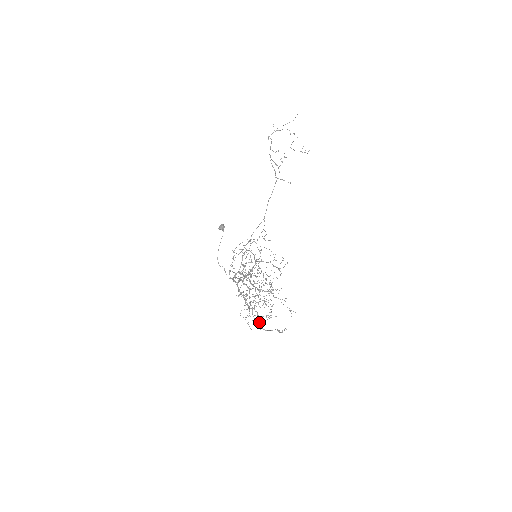
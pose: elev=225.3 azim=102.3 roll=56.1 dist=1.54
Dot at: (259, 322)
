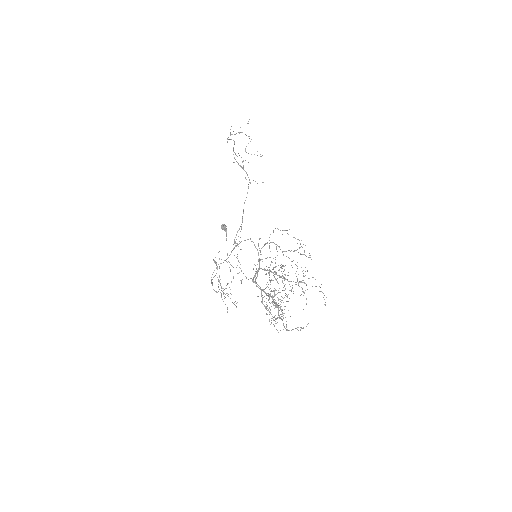
Dot at: occluded
